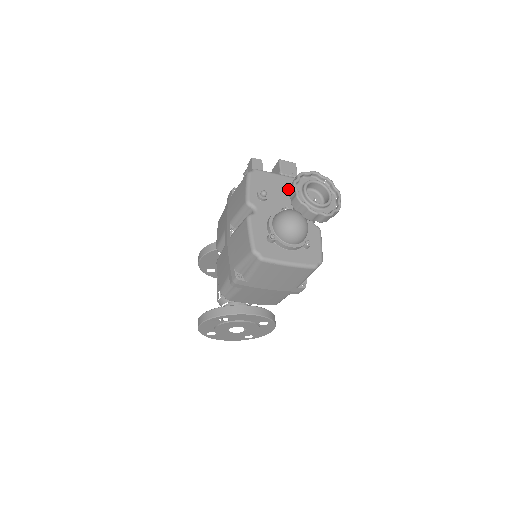
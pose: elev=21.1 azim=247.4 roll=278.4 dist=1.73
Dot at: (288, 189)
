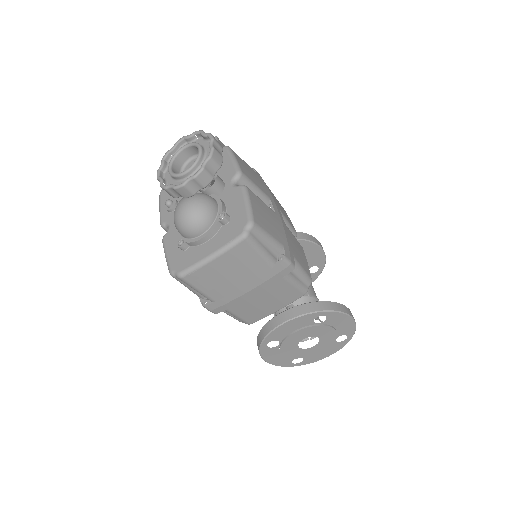
Dot at: occluded
